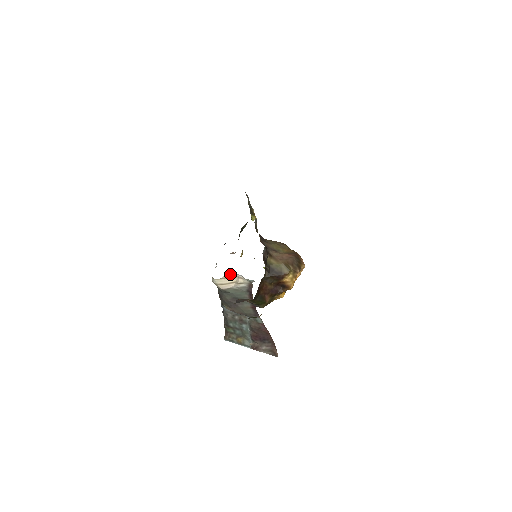
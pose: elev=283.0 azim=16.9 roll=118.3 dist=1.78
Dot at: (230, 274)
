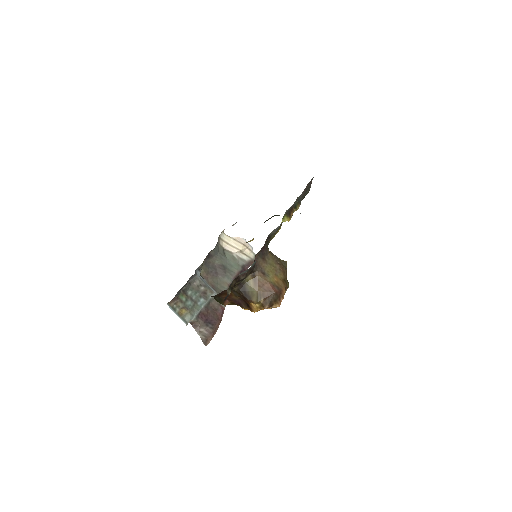
Dot at: (242, 239)
